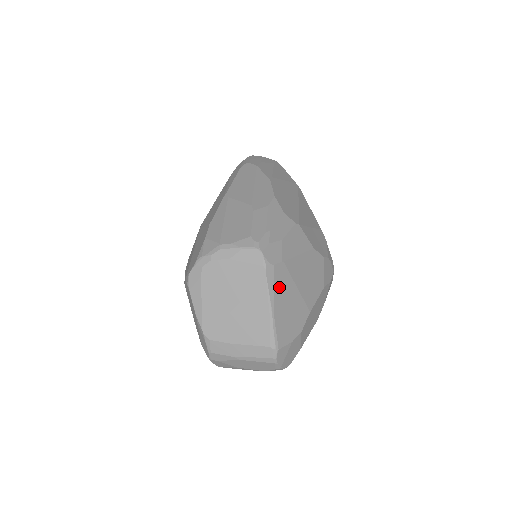
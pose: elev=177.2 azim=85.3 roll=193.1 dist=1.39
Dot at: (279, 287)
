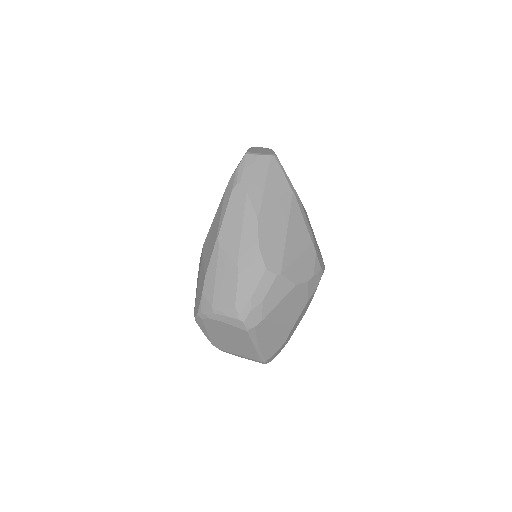
Dot at: (262, 334)
